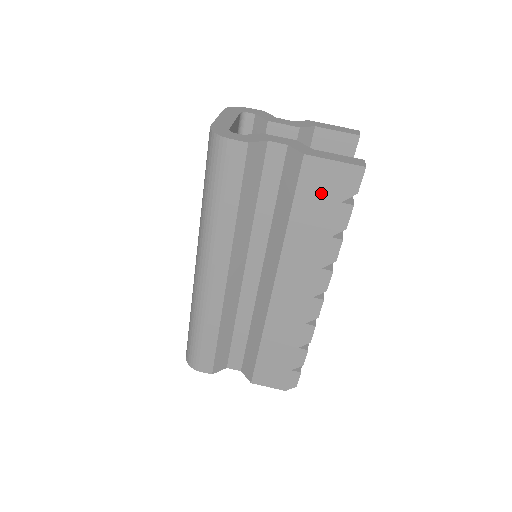
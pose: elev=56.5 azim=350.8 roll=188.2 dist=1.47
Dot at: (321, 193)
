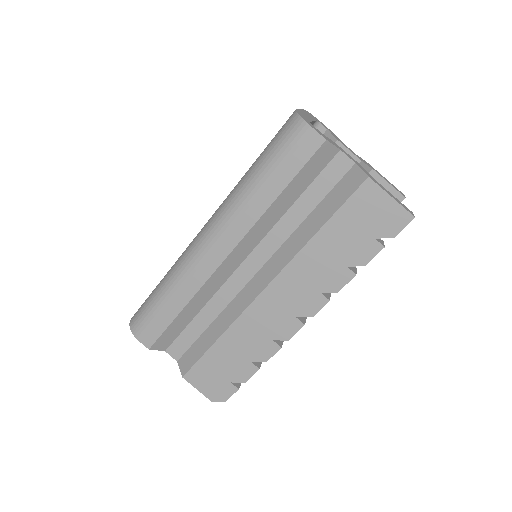
Dot at: (363, 220)
